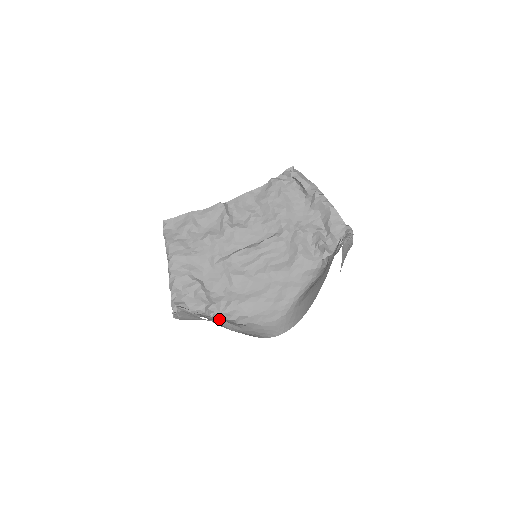
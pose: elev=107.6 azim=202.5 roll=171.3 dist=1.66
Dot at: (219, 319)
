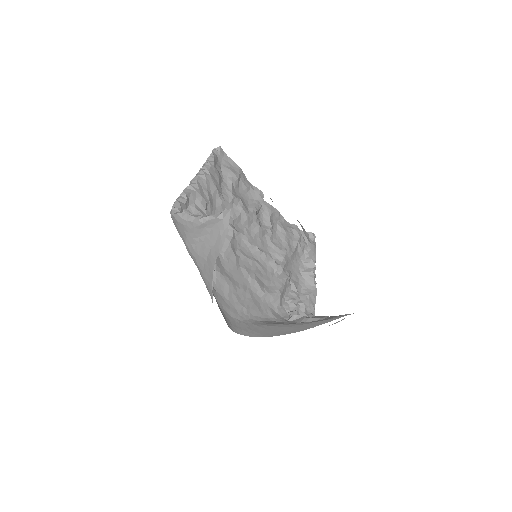
Dot at: occluded
